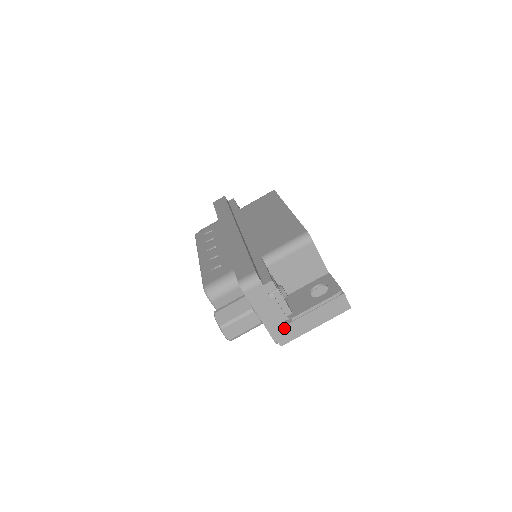
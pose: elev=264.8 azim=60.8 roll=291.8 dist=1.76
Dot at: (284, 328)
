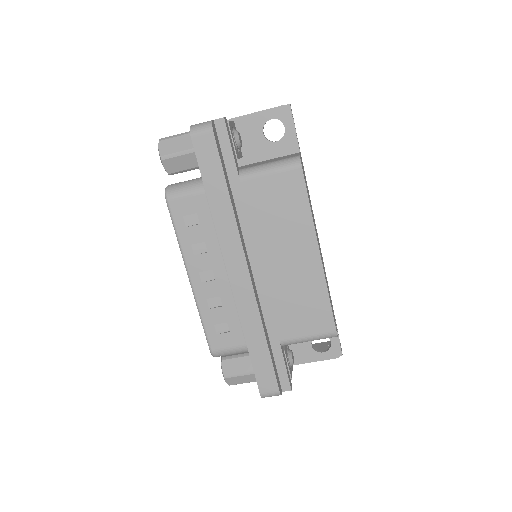
Dot at: occluded
